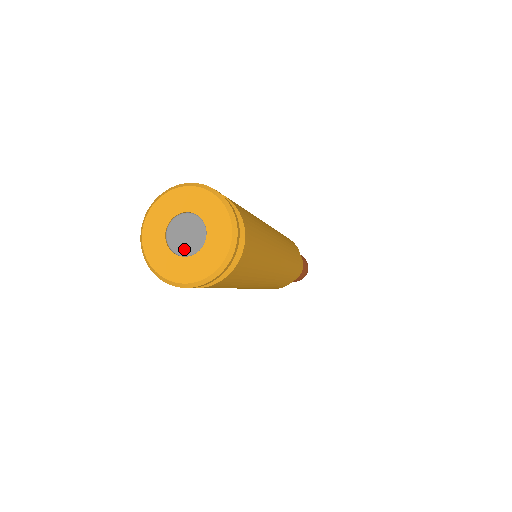
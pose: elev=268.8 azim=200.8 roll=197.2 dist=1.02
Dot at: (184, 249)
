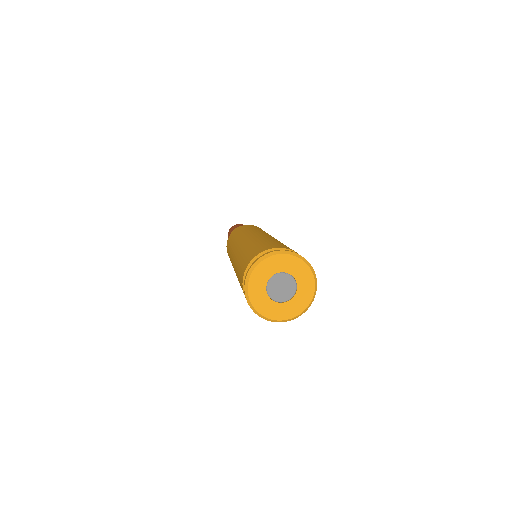
Dot at: (273, 293)
